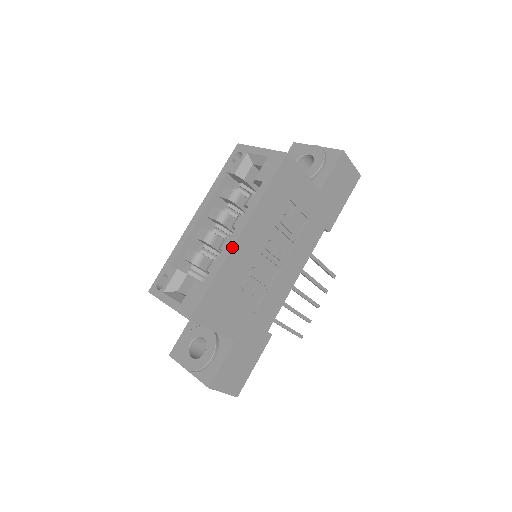
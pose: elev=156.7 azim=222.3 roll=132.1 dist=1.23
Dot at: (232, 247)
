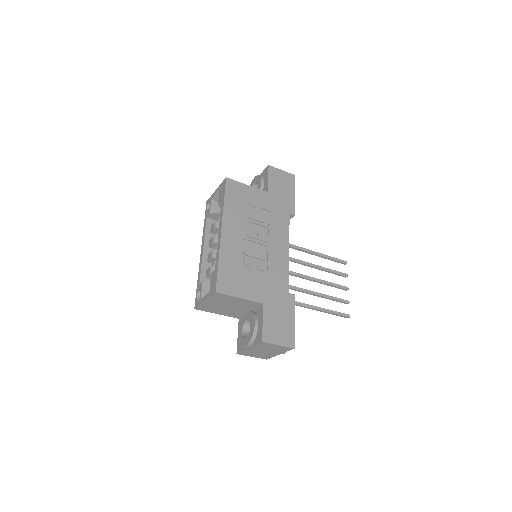
Dot at: (220, 240)
